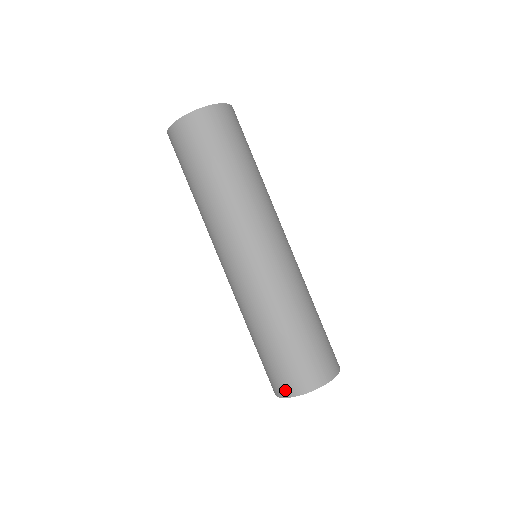
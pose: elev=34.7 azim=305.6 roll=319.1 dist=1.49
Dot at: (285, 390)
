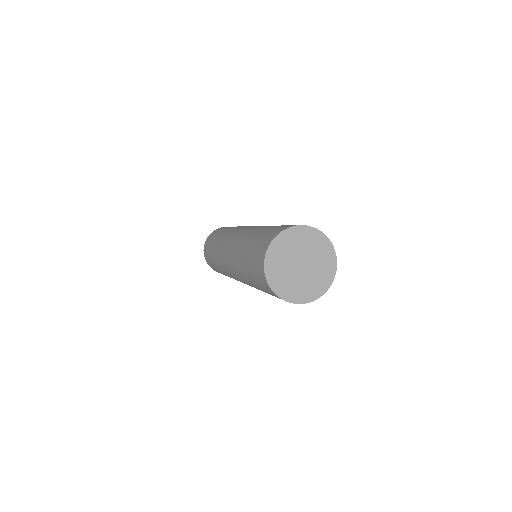
Dot at: (262, 257)
